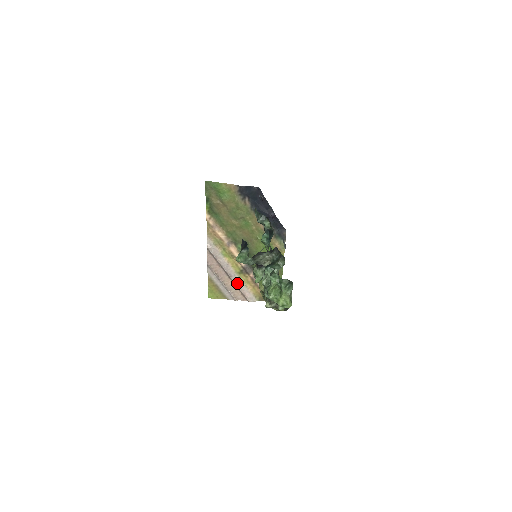
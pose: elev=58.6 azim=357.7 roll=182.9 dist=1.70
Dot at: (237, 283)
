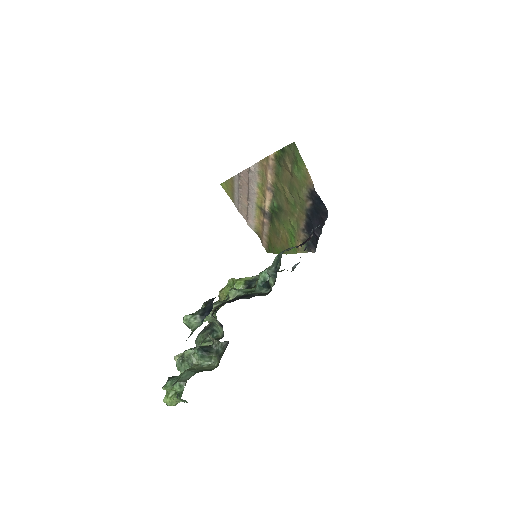
Dot at: (250, 208)
